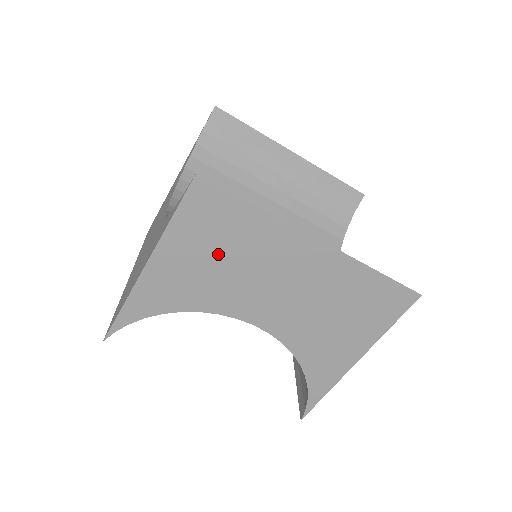
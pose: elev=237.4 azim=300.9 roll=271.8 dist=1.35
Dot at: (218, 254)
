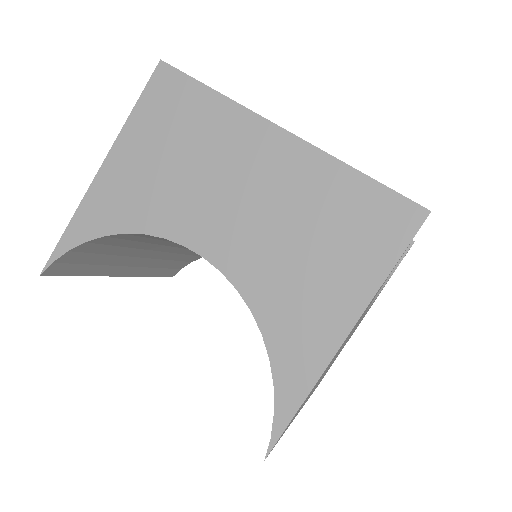
Dot at: (171, 152)
